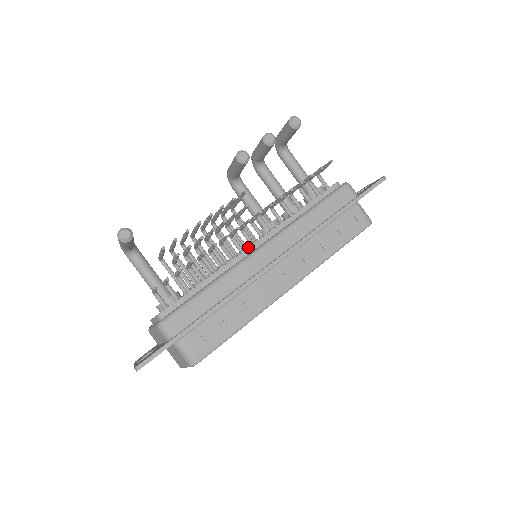
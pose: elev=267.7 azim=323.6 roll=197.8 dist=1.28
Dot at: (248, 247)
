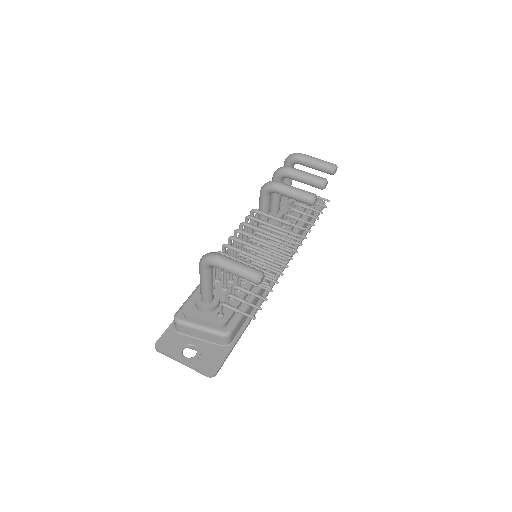
Dot at: occluded
